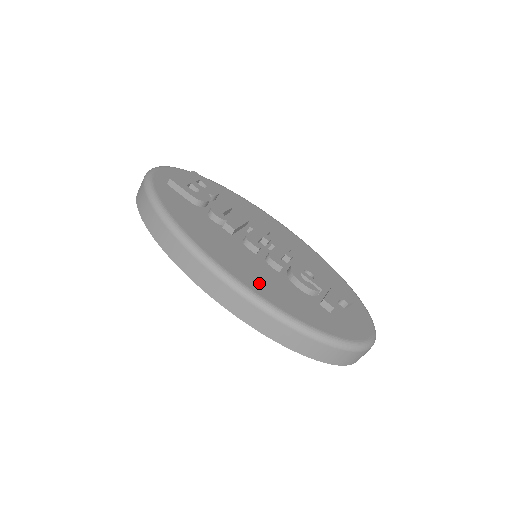
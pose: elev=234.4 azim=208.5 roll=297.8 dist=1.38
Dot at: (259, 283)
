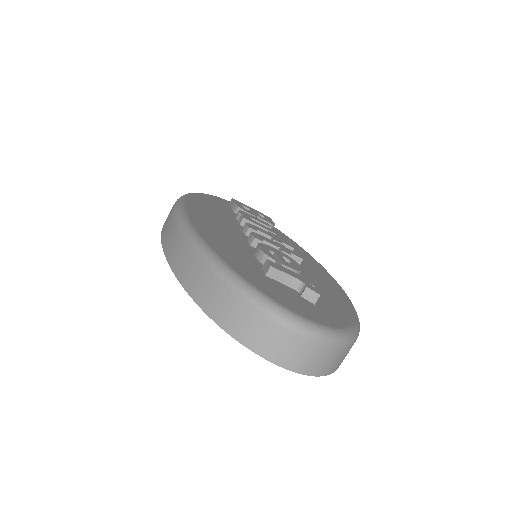
Dot at: (206, 222)
